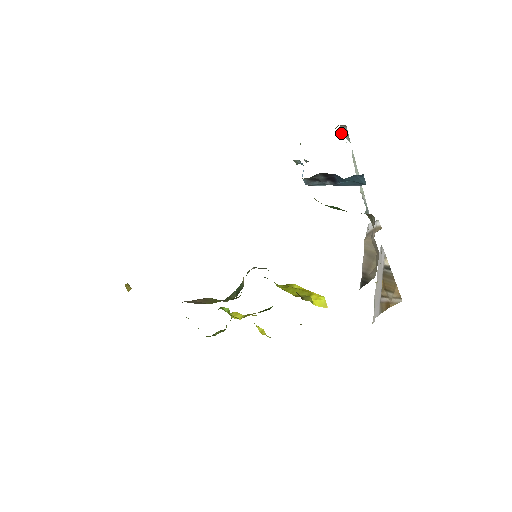
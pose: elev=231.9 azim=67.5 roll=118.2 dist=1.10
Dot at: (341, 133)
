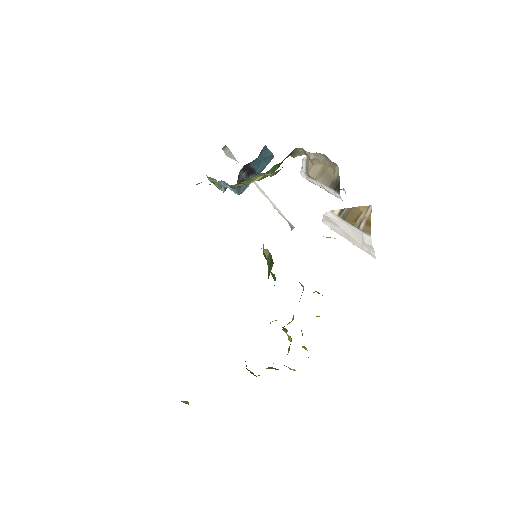
Dot at: occluded
